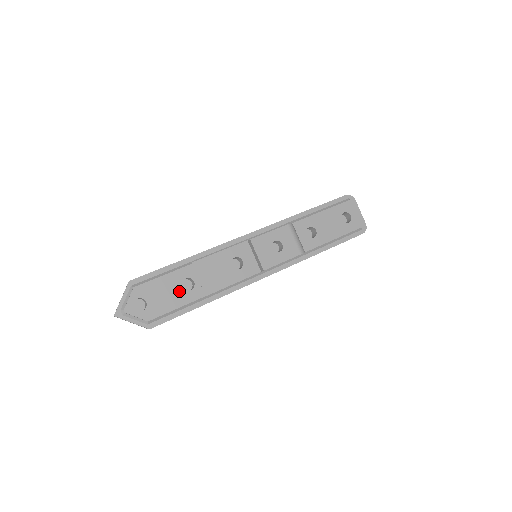
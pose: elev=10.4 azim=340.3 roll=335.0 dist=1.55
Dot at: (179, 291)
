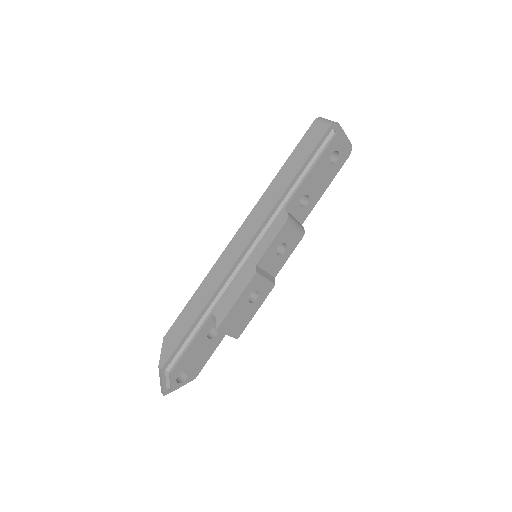
Dot at: (208, 343)
